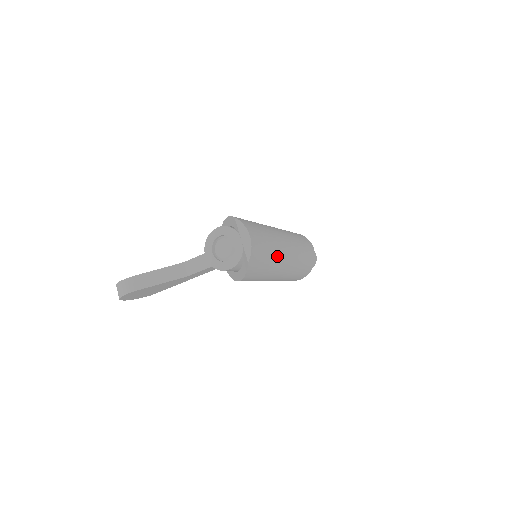
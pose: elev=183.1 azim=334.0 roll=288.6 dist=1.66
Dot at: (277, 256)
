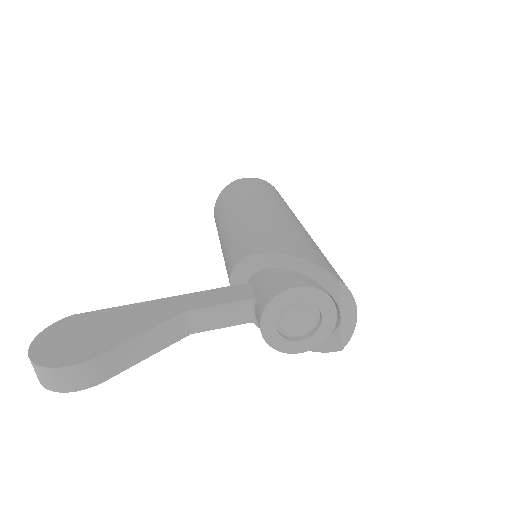
Dot at: occluded
